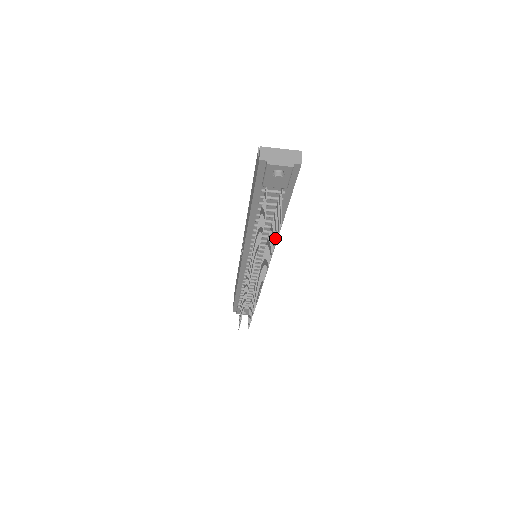
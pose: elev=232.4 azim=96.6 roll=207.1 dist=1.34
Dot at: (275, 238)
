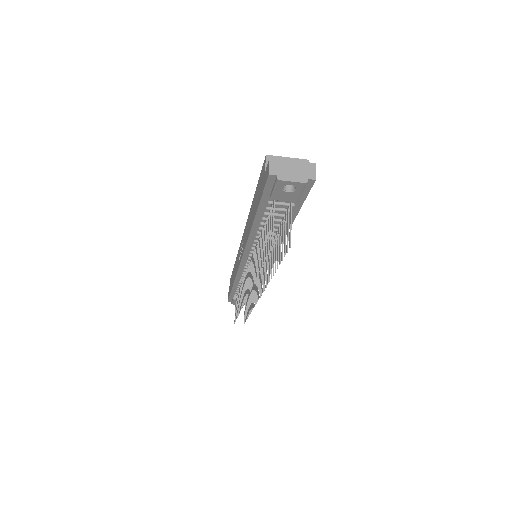
Dot at: (282, 254)
